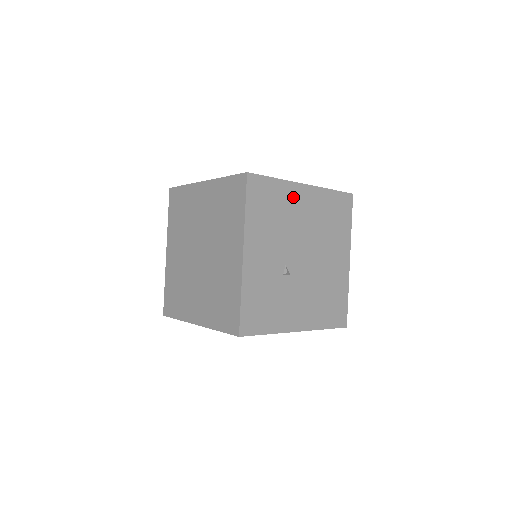
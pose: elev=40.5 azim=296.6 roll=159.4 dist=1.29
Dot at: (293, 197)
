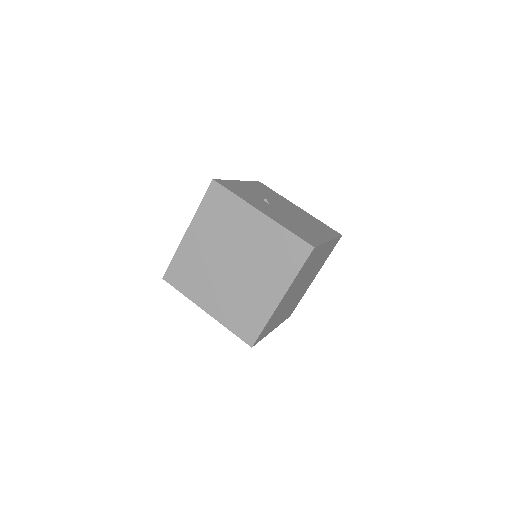
Dot at: (287, 202)
